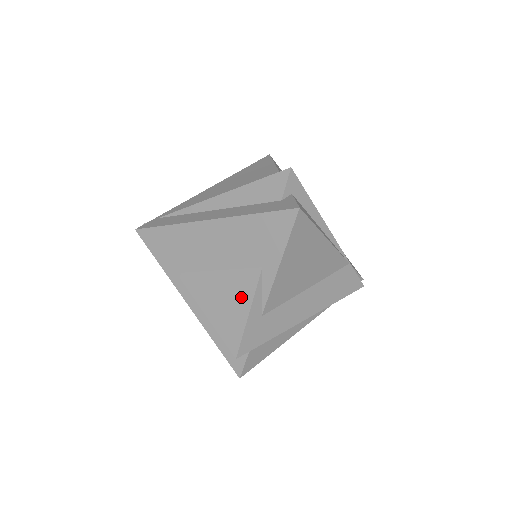
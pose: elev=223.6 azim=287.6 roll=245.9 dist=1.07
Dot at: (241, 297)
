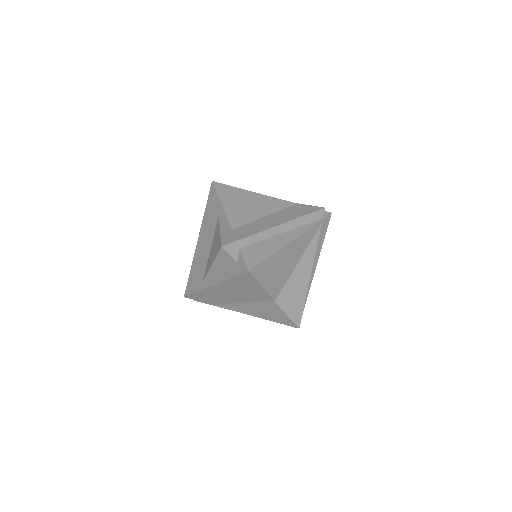
Dot at: (217, 234)
